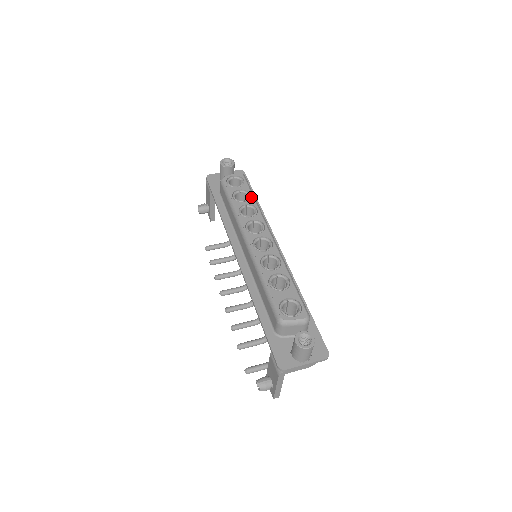
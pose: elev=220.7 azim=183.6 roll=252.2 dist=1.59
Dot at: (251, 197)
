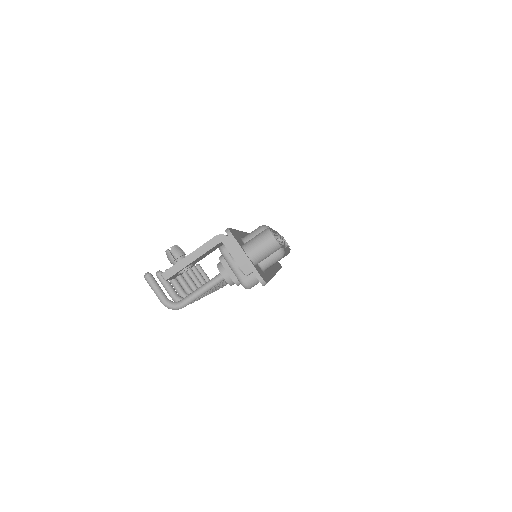
Dot at: occluded
